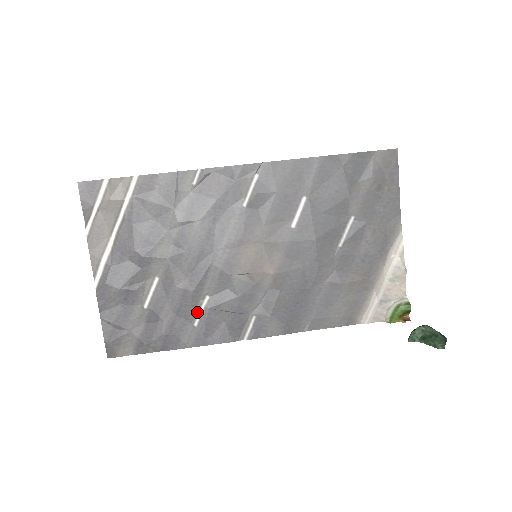
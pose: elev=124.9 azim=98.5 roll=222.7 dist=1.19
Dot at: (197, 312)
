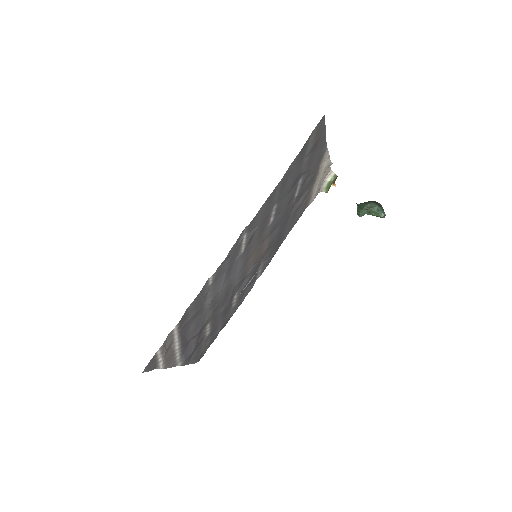
Dot at: (233, 303)
